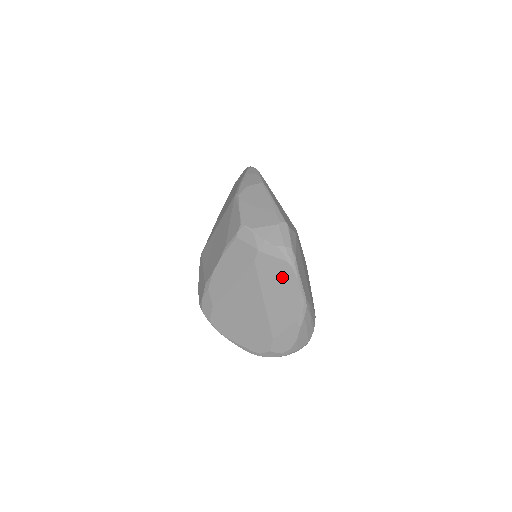
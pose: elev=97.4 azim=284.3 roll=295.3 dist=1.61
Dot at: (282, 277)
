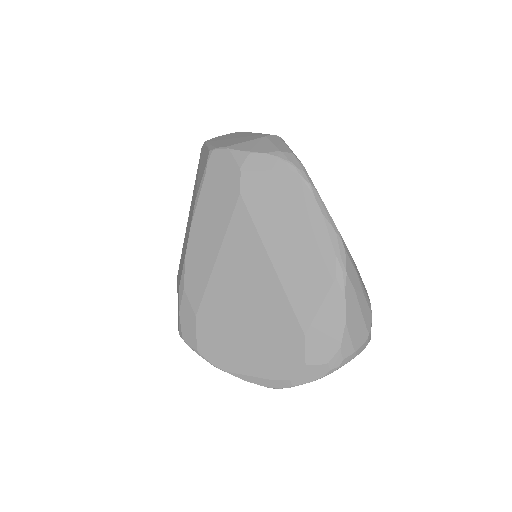
Dot at: (289, 203)
